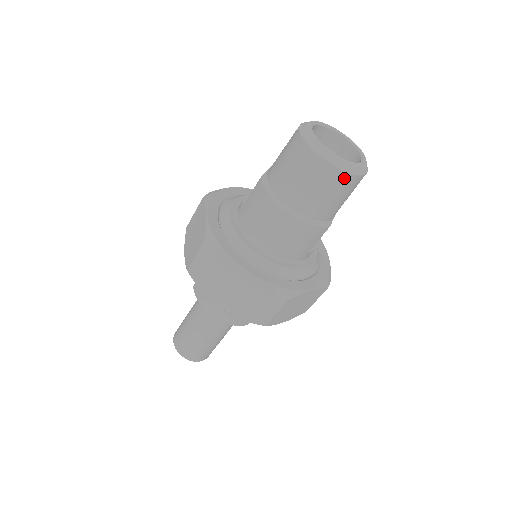
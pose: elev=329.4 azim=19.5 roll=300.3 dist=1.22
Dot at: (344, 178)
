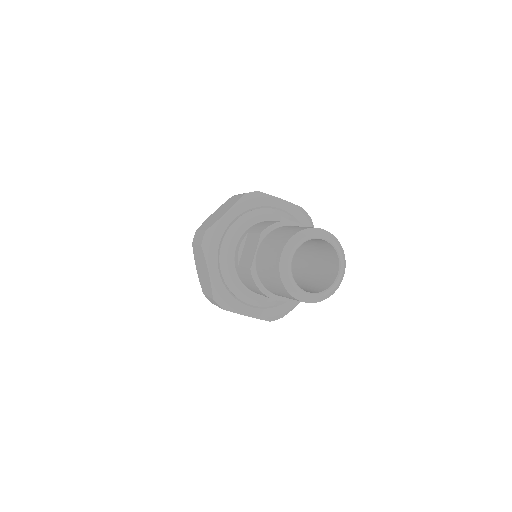
Dot at: occluded
